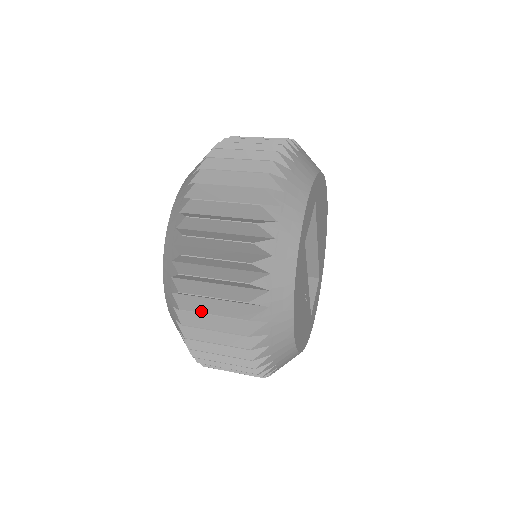
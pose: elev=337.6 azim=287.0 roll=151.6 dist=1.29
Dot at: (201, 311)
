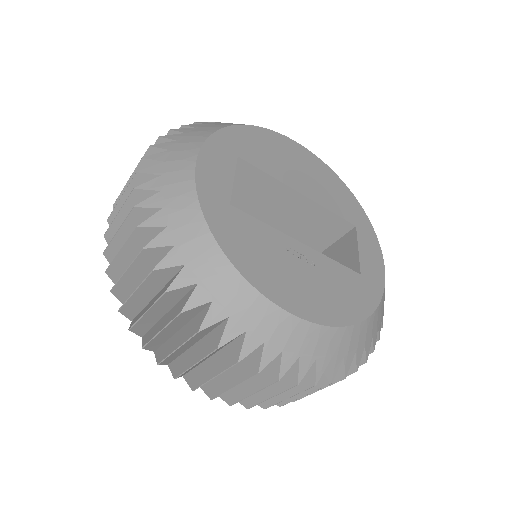
Dot at: (169, 353)
